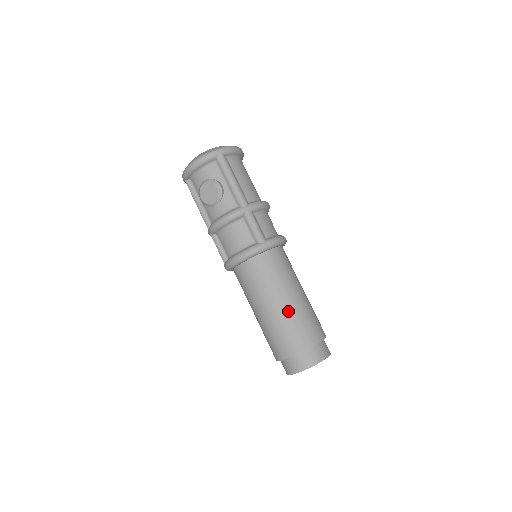
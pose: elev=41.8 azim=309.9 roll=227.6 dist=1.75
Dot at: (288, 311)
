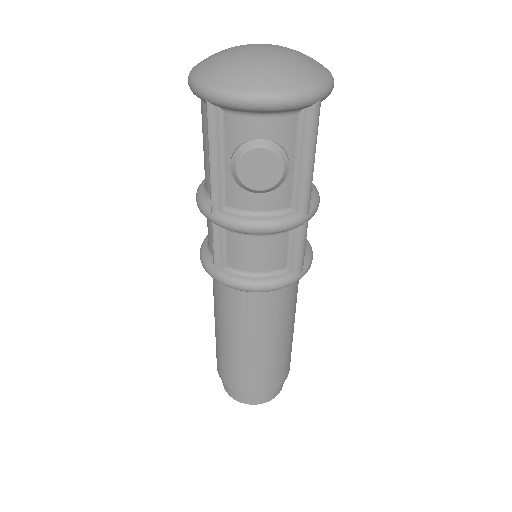
Dot at: (279, 351)
